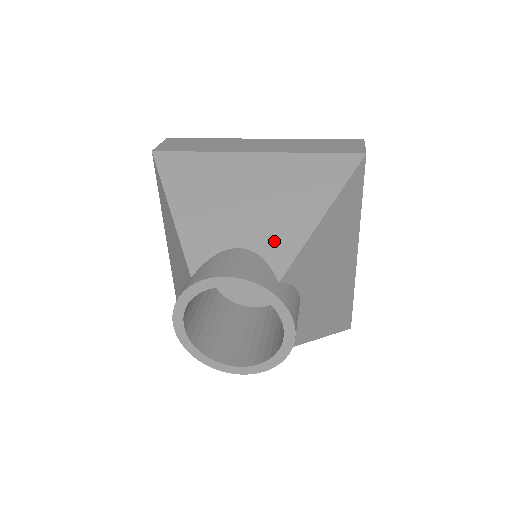
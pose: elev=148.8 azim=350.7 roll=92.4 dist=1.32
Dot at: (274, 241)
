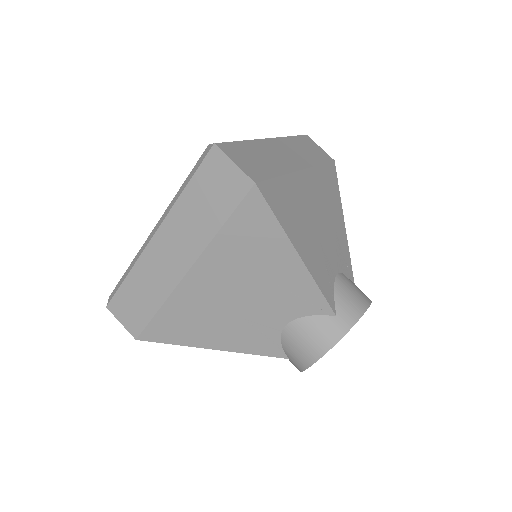
Dot at: (343, 258)
